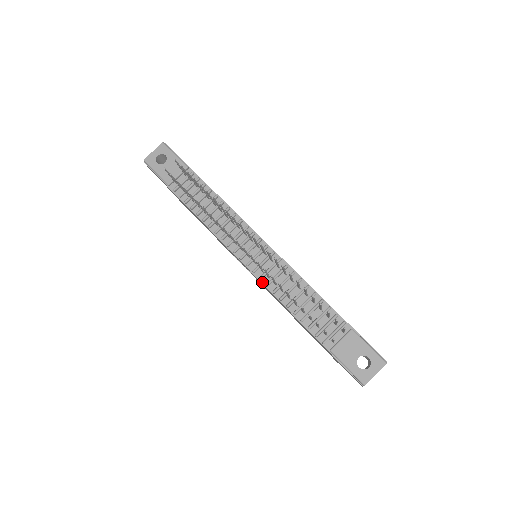
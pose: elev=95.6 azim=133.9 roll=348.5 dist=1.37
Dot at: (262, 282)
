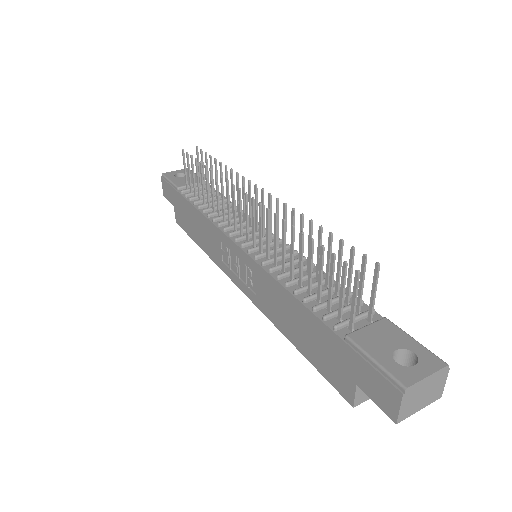
Dot at: (257, 261)
